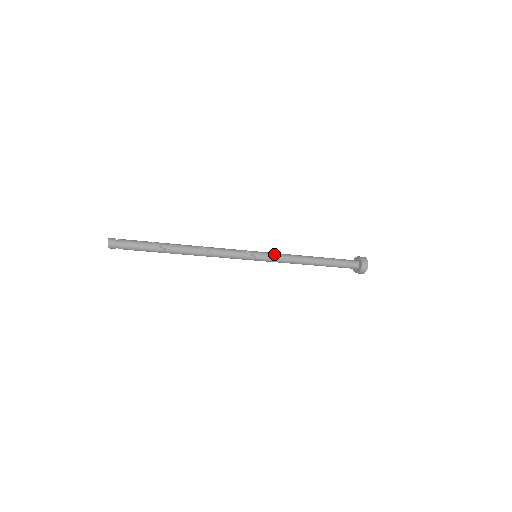
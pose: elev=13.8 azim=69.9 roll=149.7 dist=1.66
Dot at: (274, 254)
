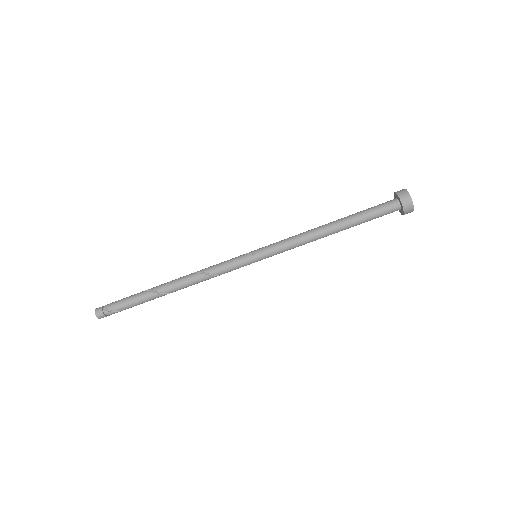
Dot at: (275, 243)
